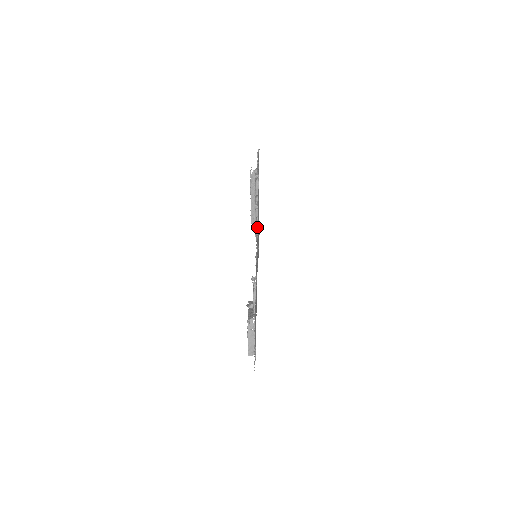
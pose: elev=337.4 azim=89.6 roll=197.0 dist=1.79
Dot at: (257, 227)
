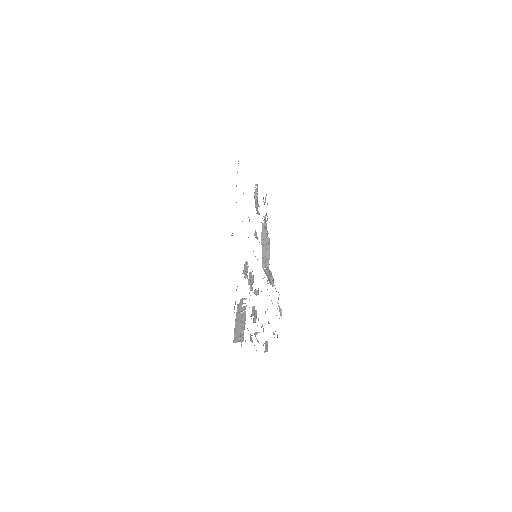
Dot at: occluded
